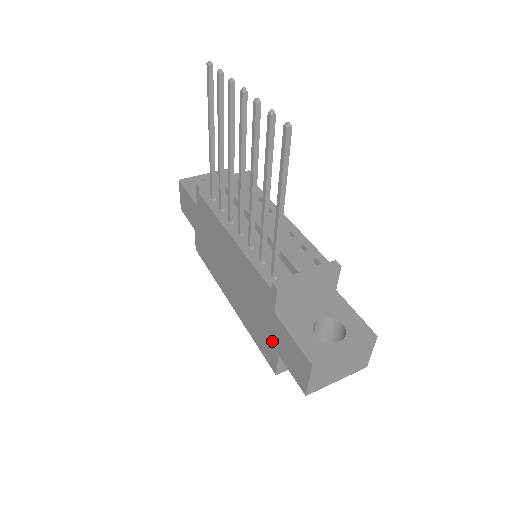
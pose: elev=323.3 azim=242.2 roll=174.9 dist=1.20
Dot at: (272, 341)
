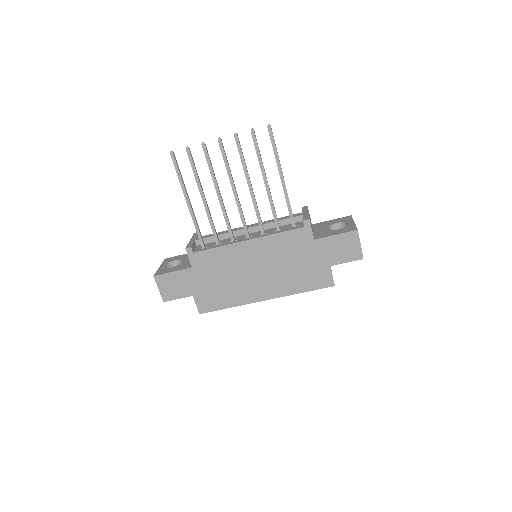
Dot at: (321, 264)
